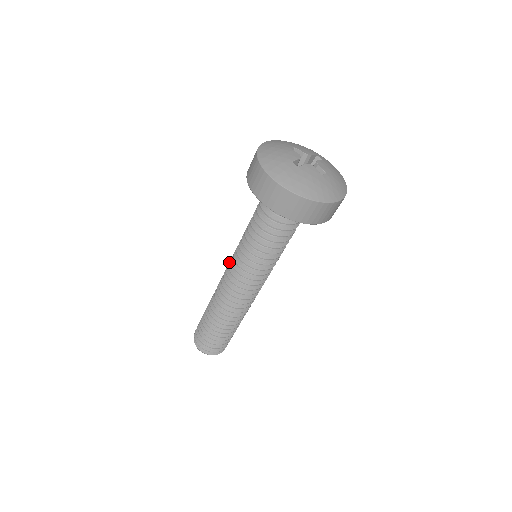
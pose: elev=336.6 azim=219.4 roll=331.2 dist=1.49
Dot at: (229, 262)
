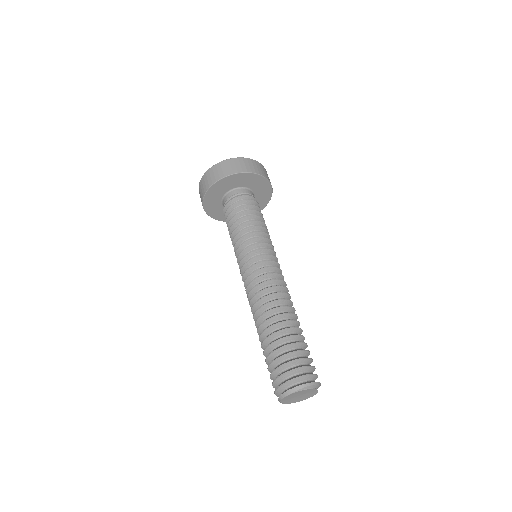
Dot at: occluded
